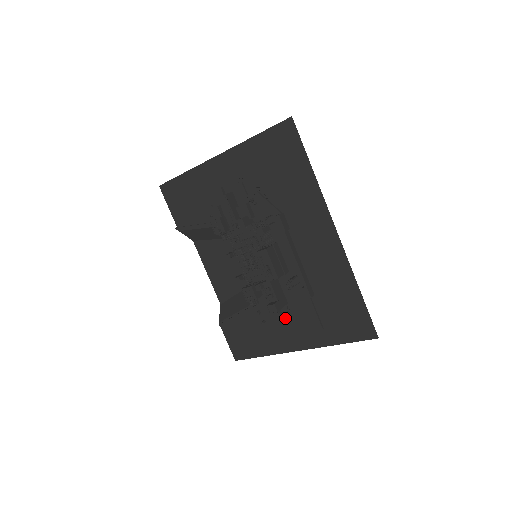
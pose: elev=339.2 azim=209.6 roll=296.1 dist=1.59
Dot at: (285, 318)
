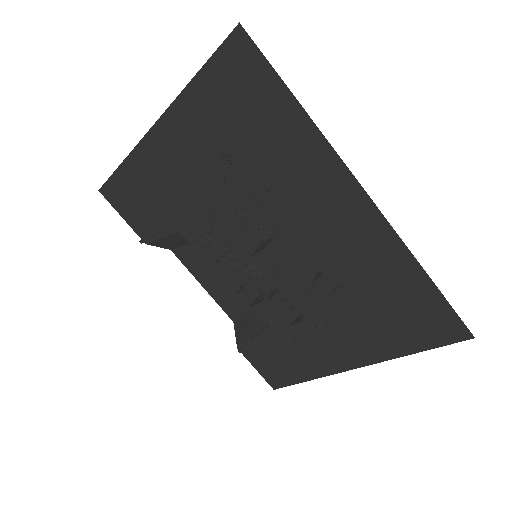
Dot at: (323, 330)
